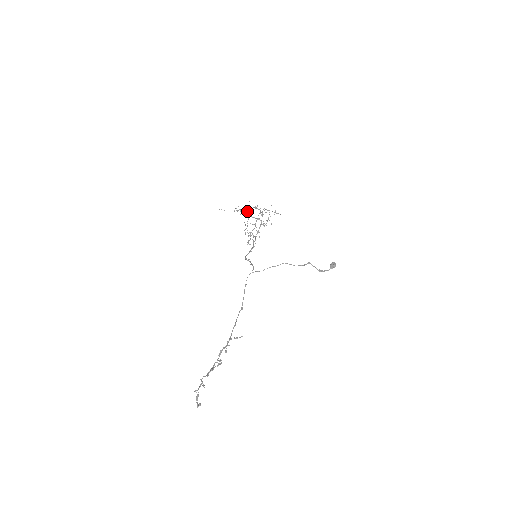
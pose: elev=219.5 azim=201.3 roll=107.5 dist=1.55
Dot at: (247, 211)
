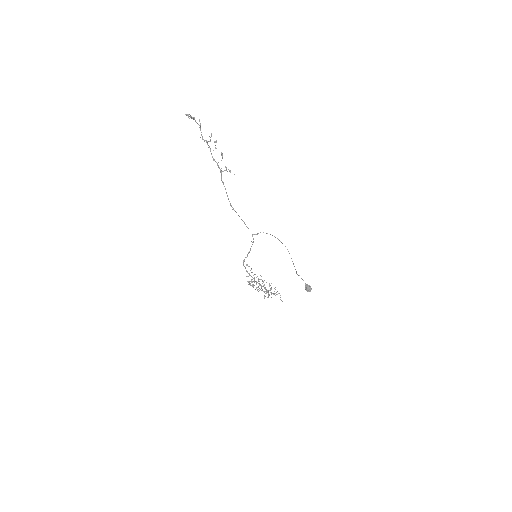
Dot at: (263, 281)
